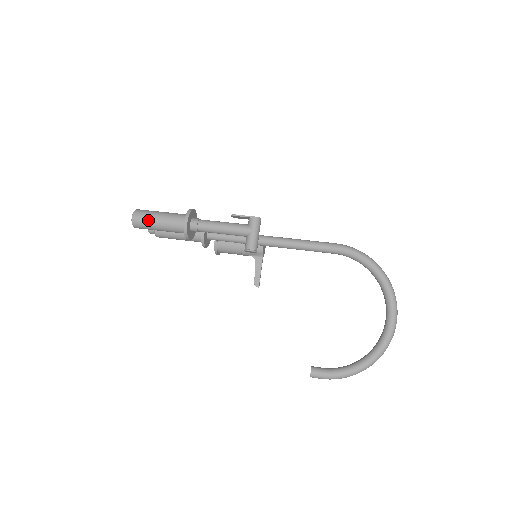
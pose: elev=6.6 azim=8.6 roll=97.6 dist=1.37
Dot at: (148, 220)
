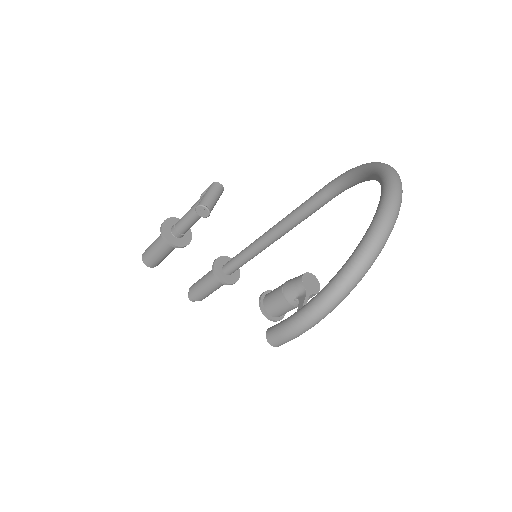
Dot at: (149, 247)
